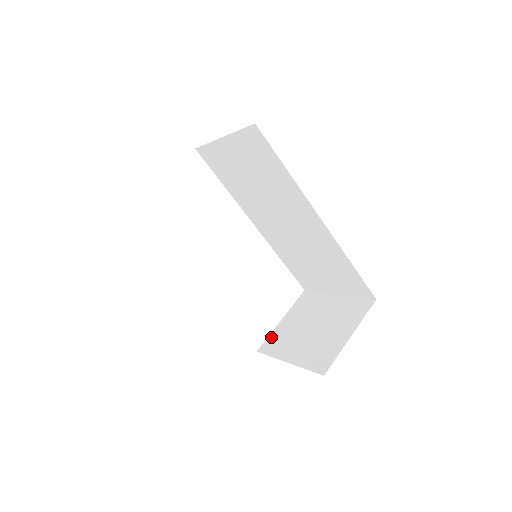
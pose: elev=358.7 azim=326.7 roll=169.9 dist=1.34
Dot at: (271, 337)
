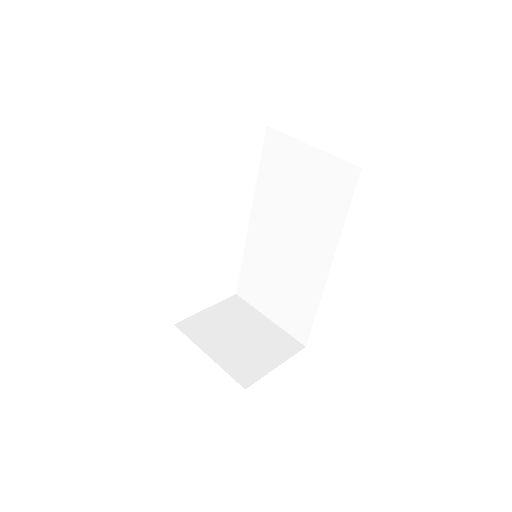
Dot at: (193, 319)
